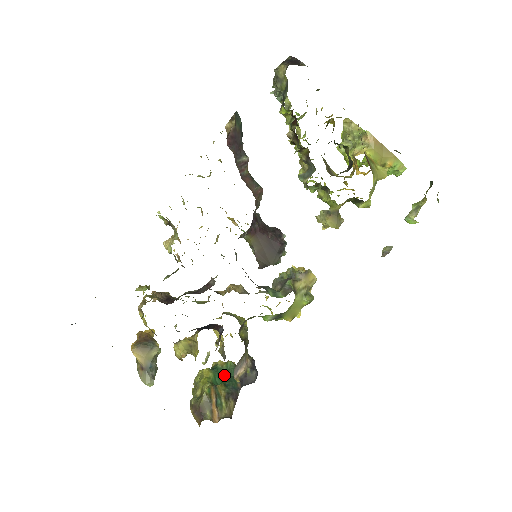
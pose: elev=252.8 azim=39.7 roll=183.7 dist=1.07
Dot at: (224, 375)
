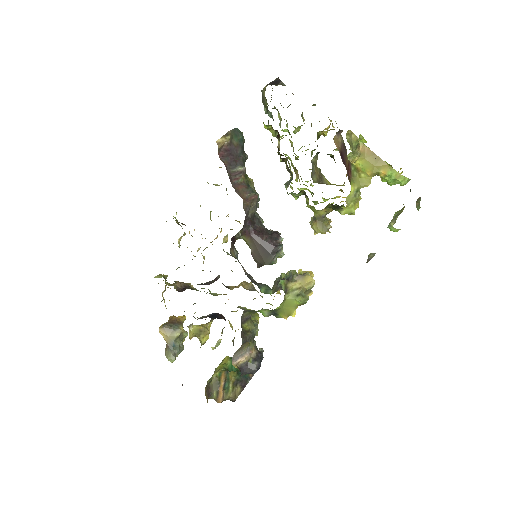
Dot at: occluded
